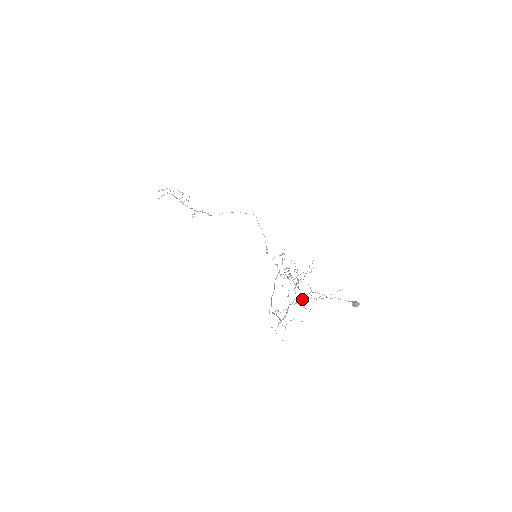
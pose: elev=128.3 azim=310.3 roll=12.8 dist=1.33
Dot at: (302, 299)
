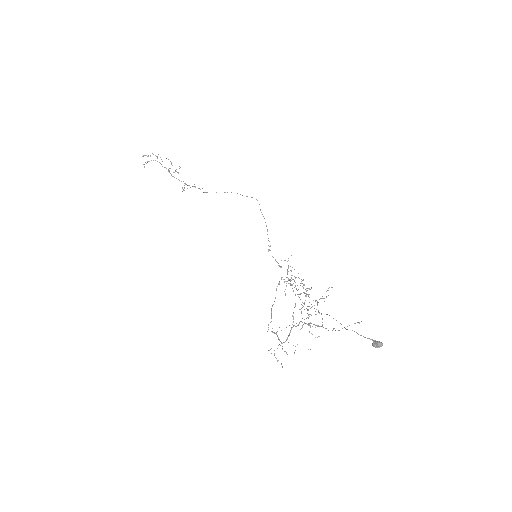
Dot at: (310, 325)
